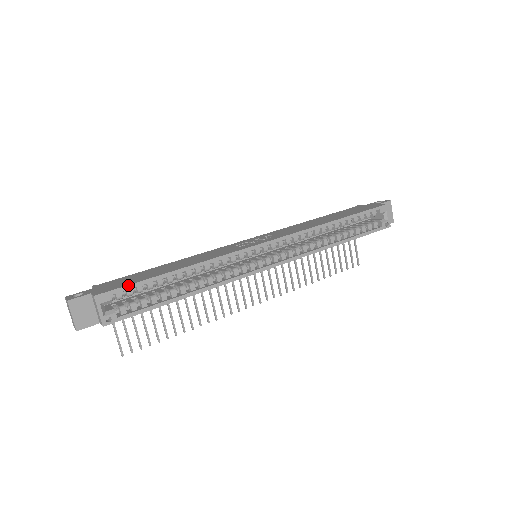
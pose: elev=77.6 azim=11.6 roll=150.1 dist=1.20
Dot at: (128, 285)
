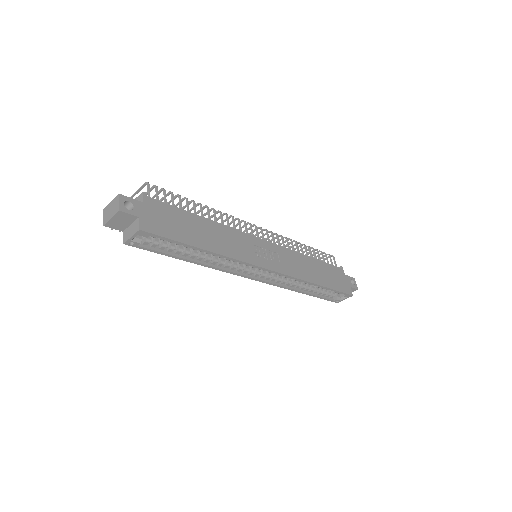
Dot at: (167, 238)
